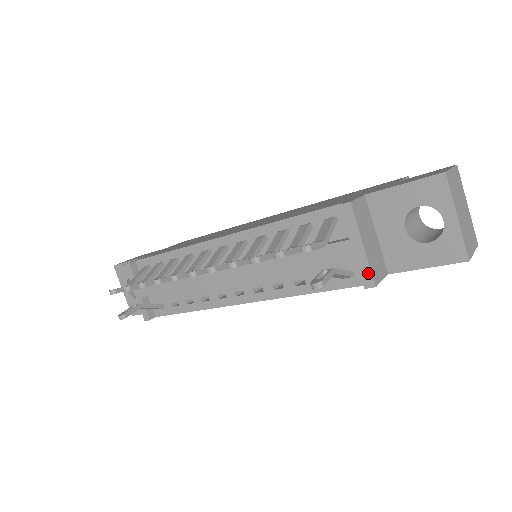
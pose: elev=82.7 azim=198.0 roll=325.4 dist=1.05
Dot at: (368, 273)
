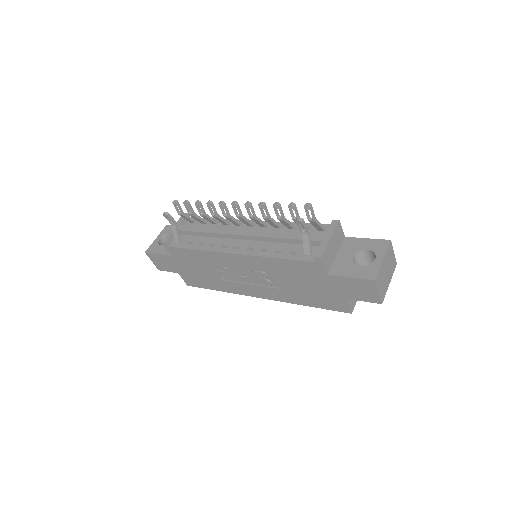
Dot at: (322, 251)
